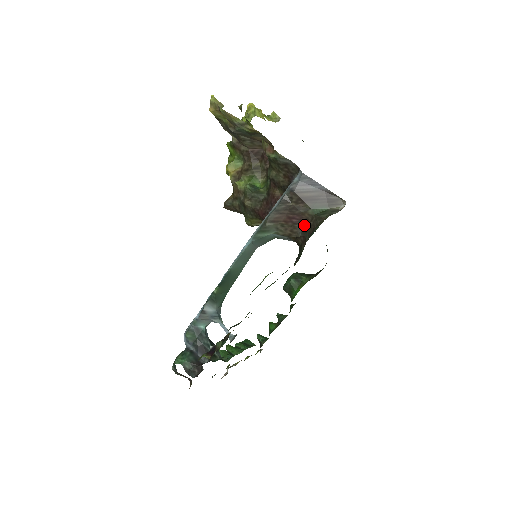
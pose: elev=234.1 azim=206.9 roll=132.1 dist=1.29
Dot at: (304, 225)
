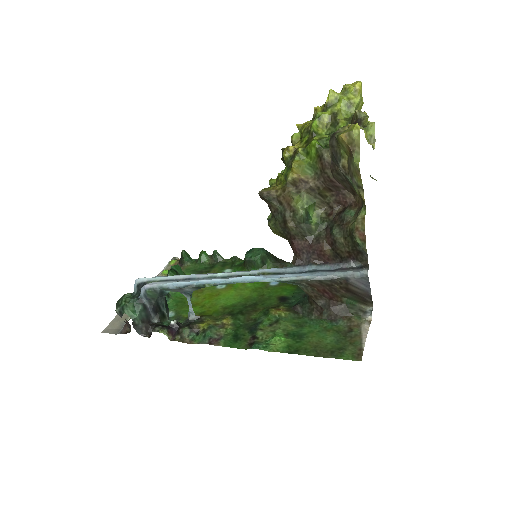
Dot at: (330, 303)
